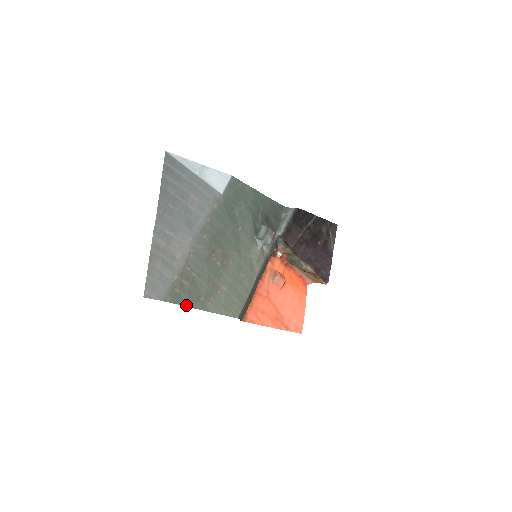
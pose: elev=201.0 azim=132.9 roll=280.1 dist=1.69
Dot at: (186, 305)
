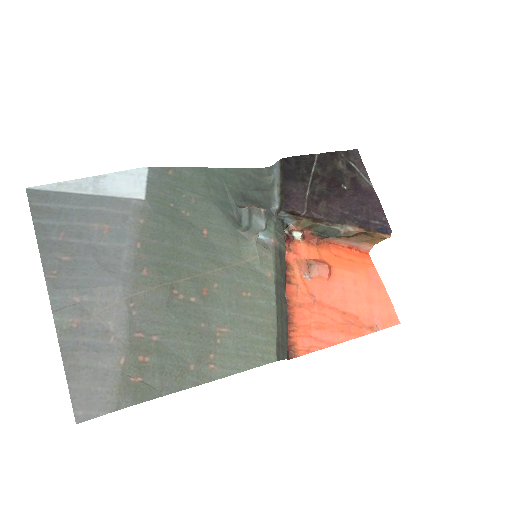
Dot at: (166, 393)
